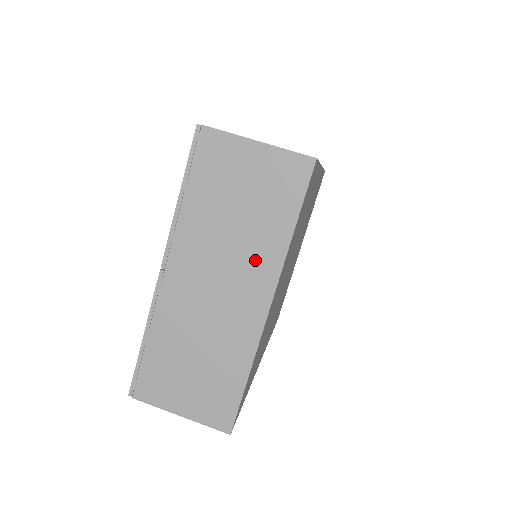
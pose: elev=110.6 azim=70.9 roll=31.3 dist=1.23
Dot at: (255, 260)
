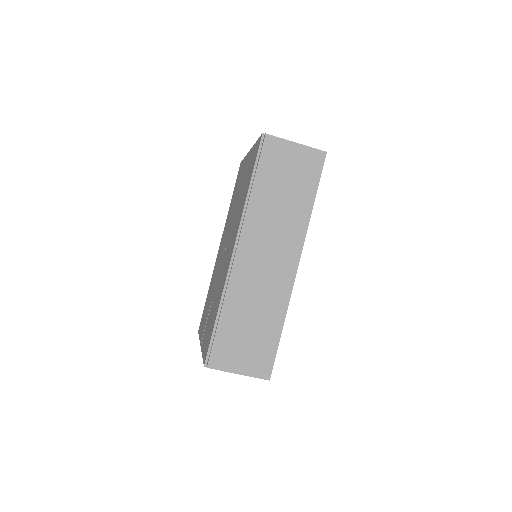
Dot at: occluded
